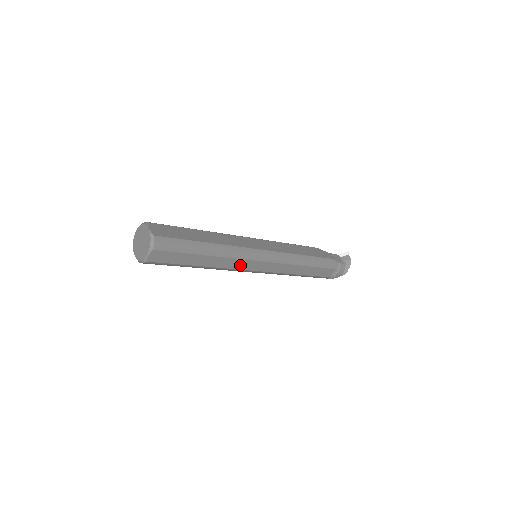
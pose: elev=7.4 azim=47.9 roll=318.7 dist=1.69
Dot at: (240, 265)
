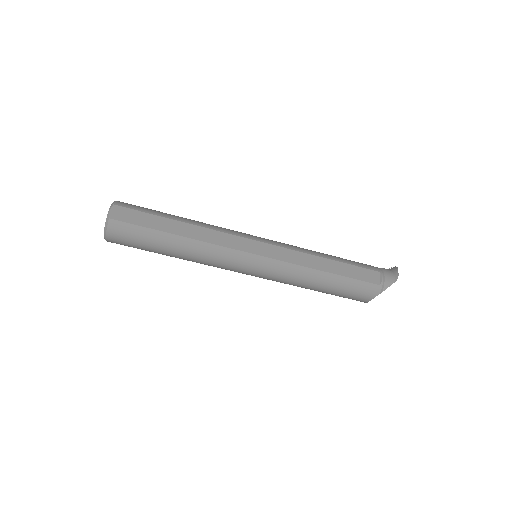
Dot at: (228, 242)
